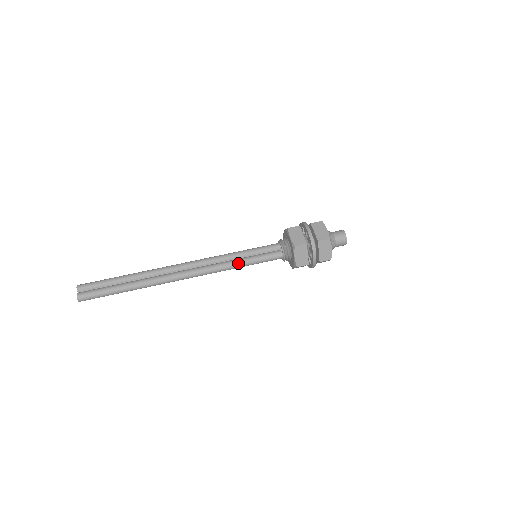
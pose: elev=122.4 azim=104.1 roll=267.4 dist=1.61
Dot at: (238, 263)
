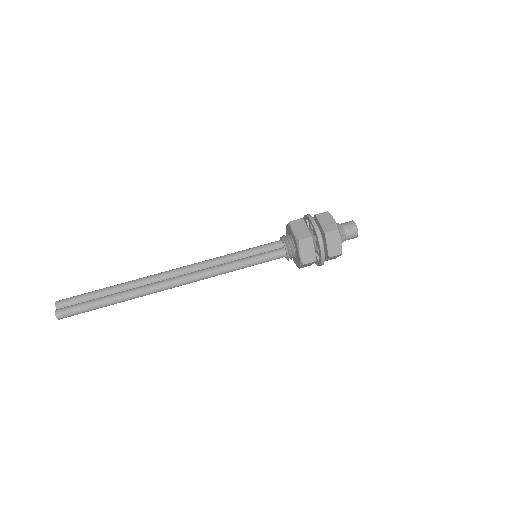
Dot at: (236, 265)
